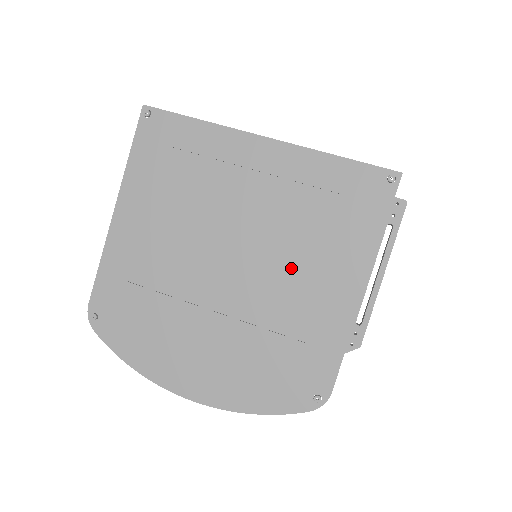
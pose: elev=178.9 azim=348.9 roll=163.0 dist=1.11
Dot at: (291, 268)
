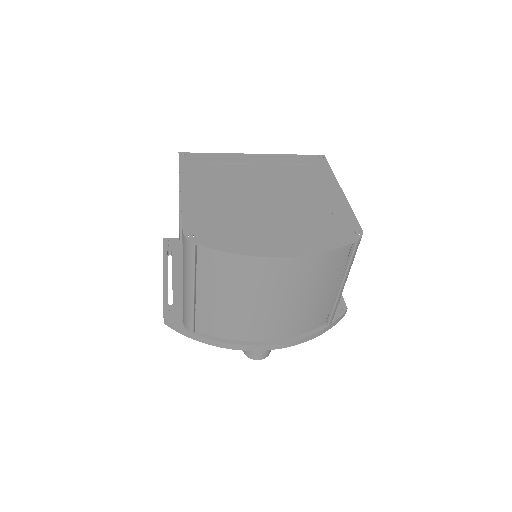
Dot at: (300, 191)
